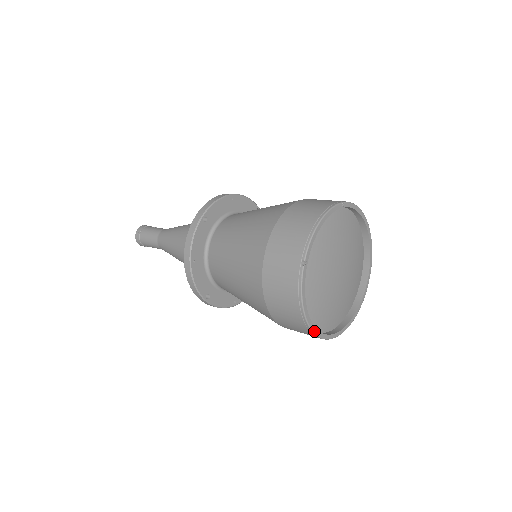
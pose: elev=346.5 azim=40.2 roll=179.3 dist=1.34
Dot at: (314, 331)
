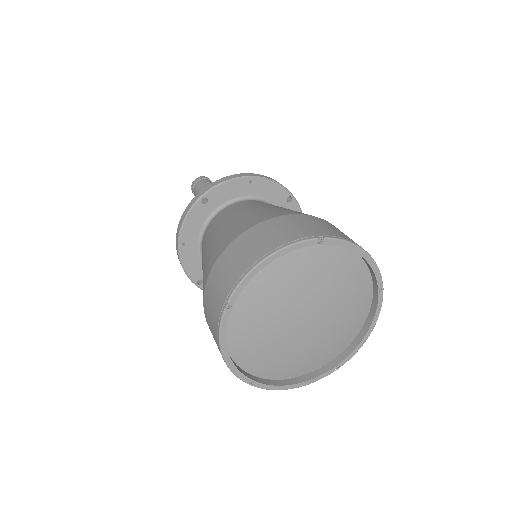
Dot at: (242, 378)
